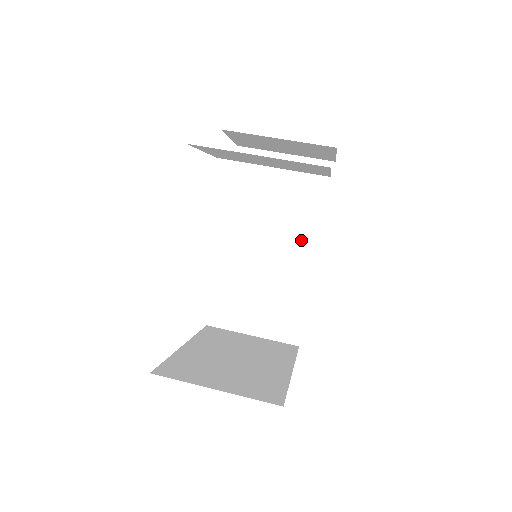
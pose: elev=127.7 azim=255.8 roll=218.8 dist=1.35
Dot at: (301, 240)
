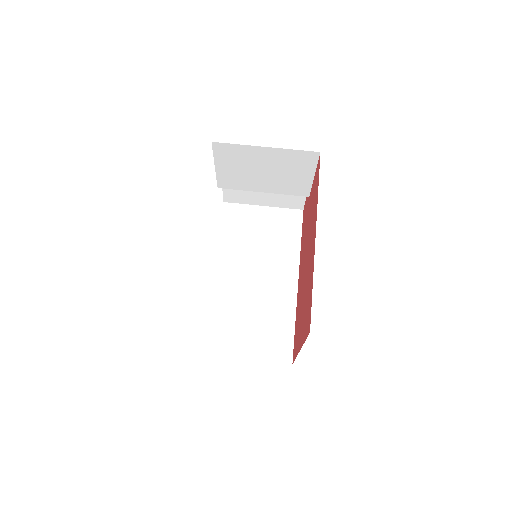
Dot at: (283, 270)
